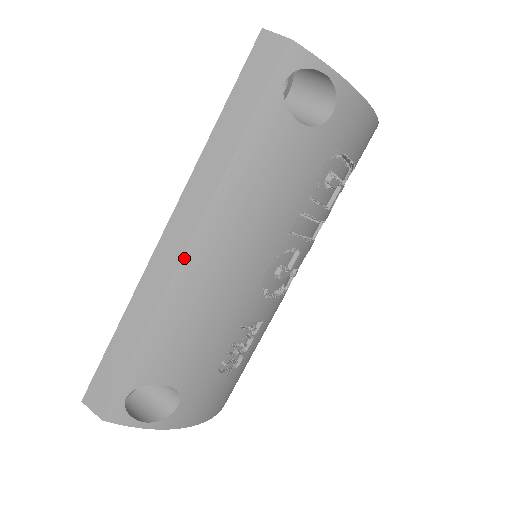
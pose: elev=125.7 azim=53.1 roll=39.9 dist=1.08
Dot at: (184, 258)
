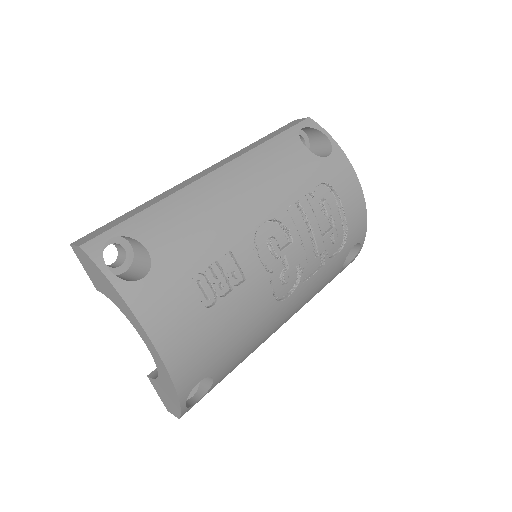
Dot at: (208, 175)
